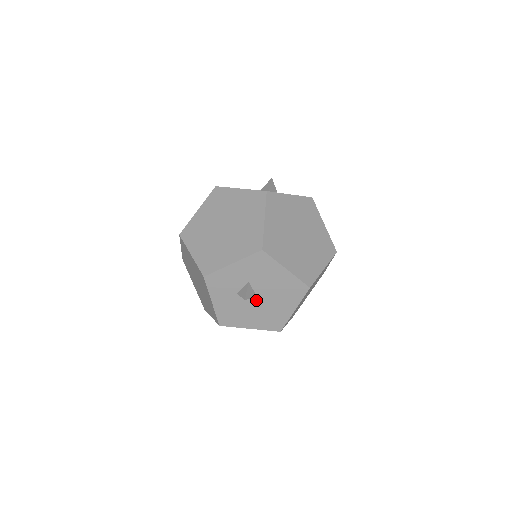
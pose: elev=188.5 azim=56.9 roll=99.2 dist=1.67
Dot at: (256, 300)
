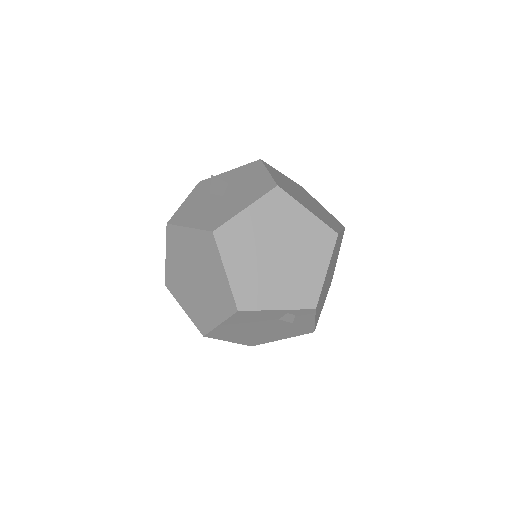
Dot at: (220, 199)
